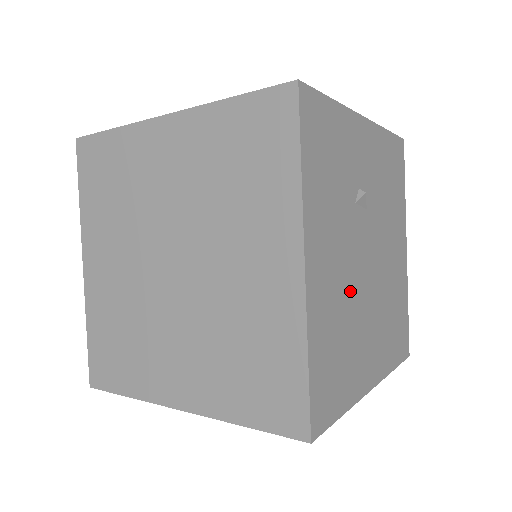
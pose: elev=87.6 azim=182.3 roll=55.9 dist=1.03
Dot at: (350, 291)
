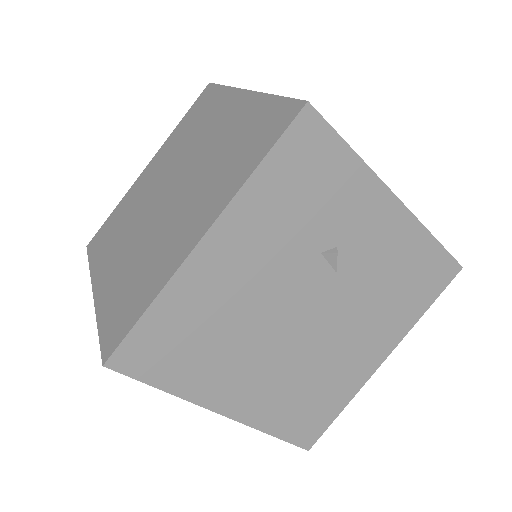
Dot at: (253, 312)
